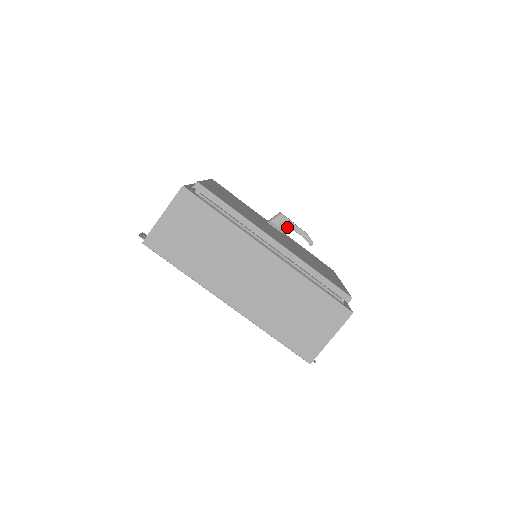
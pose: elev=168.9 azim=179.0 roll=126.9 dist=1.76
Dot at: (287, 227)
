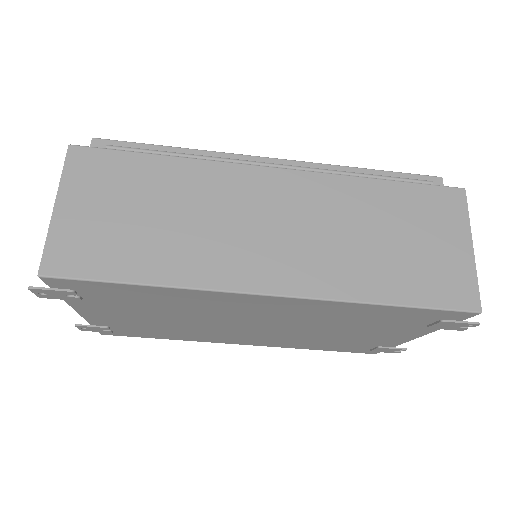
Dot at: occluded
